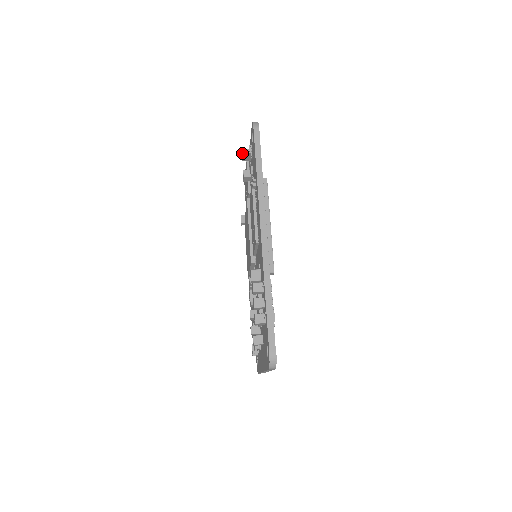
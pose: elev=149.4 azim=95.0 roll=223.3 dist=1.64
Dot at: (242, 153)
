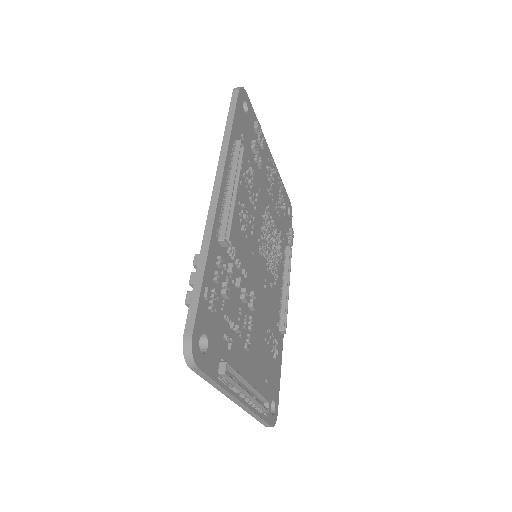
Dot at: occluded
